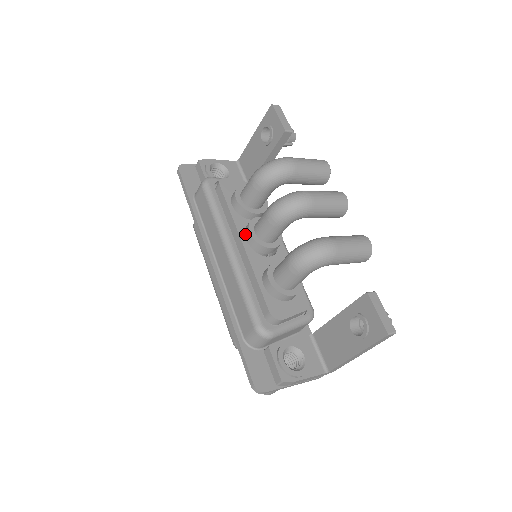
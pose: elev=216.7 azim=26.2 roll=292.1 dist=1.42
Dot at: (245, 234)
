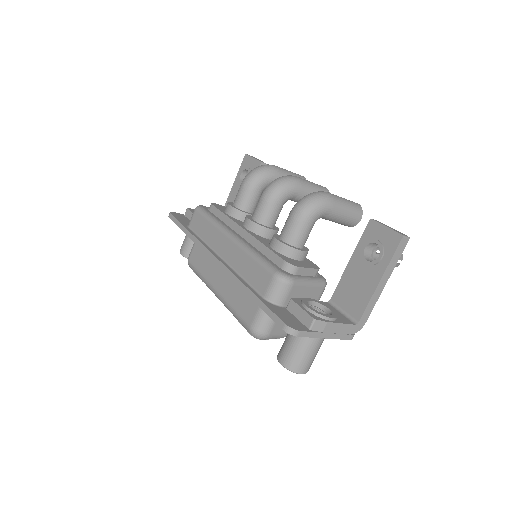
Dot at: (244, 224)
